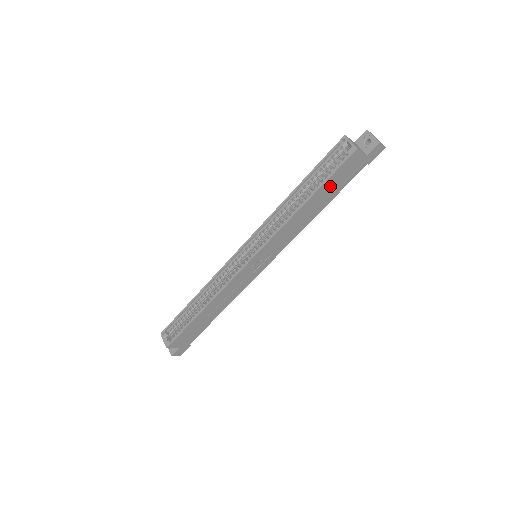
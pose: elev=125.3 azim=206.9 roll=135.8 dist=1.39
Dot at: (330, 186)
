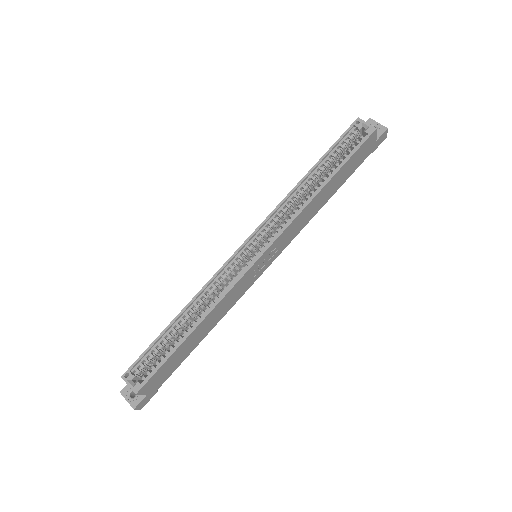
Dot at: (345, 170)
